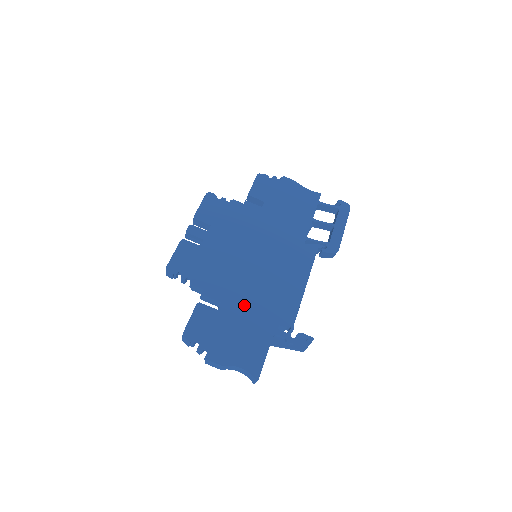
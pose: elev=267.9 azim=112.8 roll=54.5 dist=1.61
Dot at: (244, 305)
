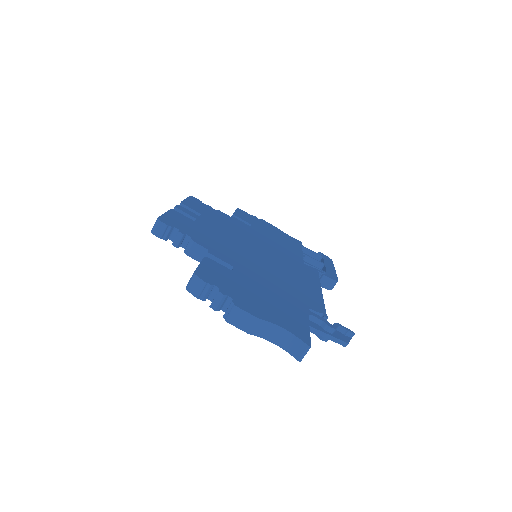
Dot at: (262, 279)
